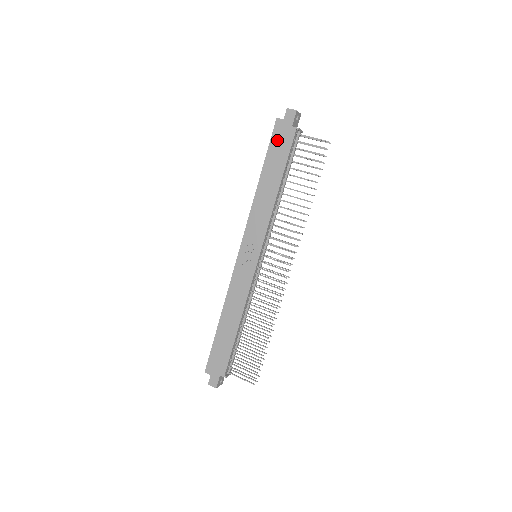
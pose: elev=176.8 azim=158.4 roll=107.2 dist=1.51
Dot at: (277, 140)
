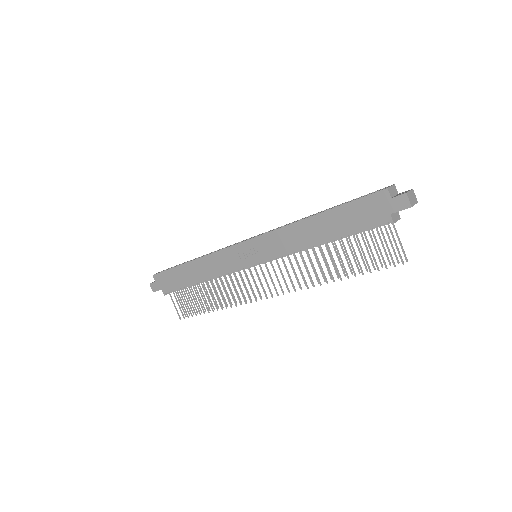
Dot at: (364, 207)
